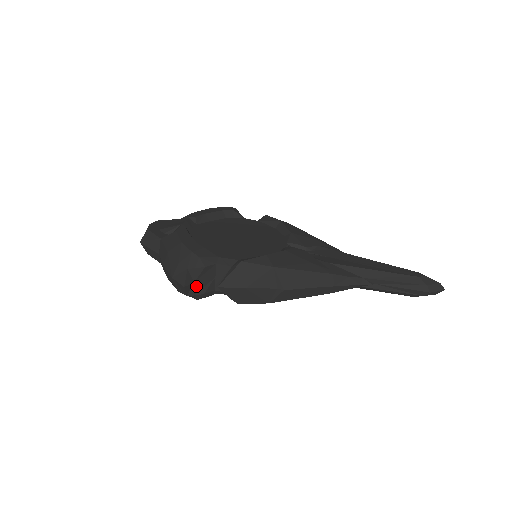
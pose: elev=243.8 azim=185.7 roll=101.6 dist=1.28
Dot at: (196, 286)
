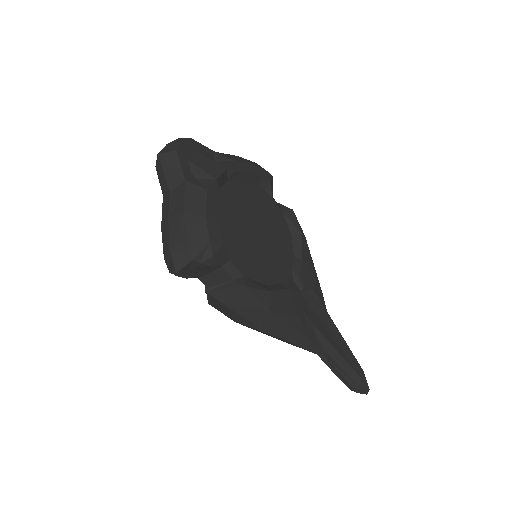
Dot at: (186, 271)
